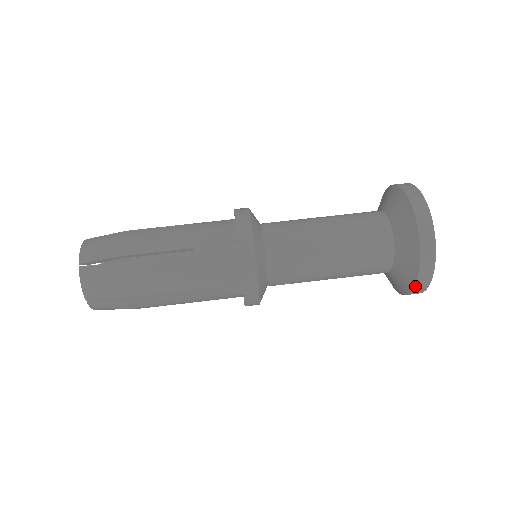
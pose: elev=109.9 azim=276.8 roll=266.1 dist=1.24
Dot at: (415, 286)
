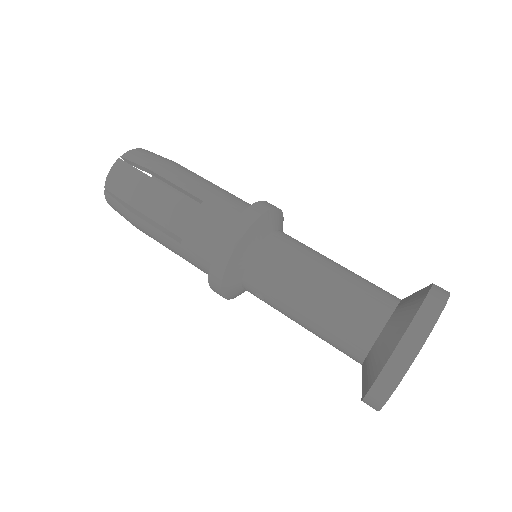
Dot at: (370, 390)
